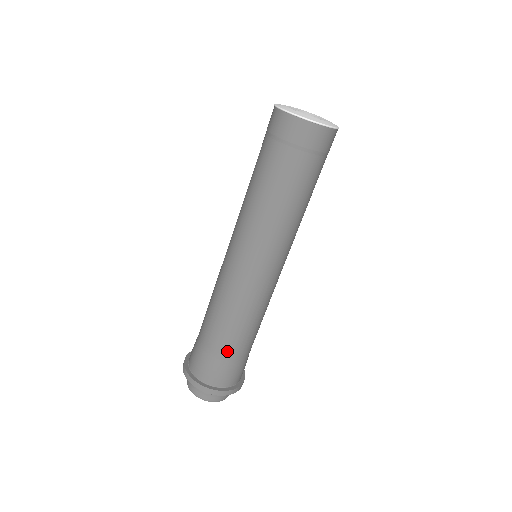
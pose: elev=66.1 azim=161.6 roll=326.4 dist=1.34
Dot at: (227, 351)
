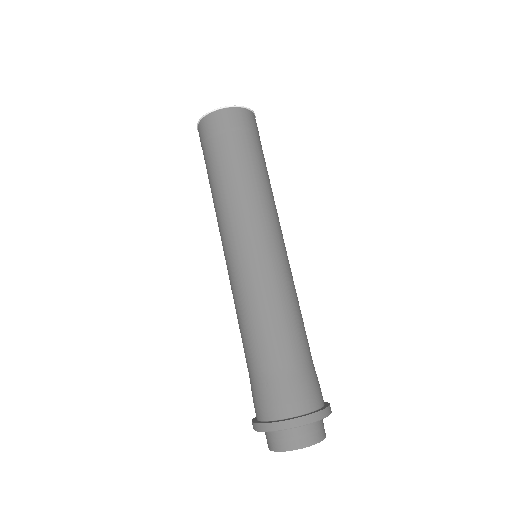
Dot at: (261, 364)
